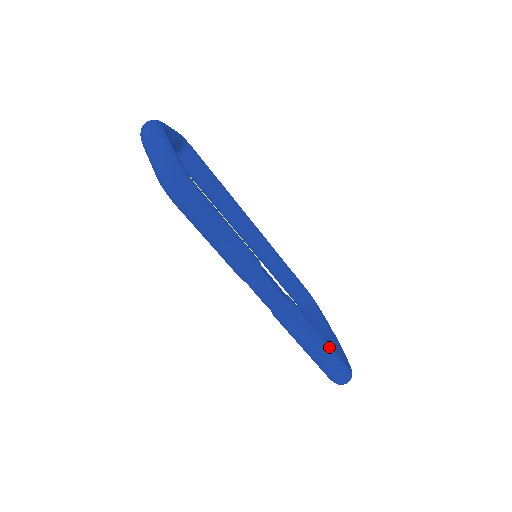
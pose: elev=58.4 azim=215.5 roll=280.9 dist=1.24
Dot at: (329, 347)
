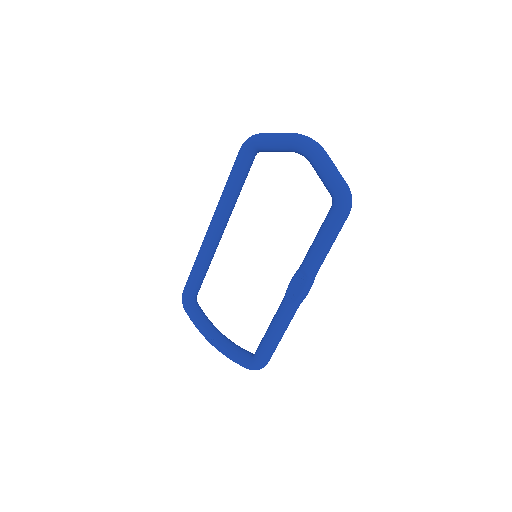
Dot at: occluded
